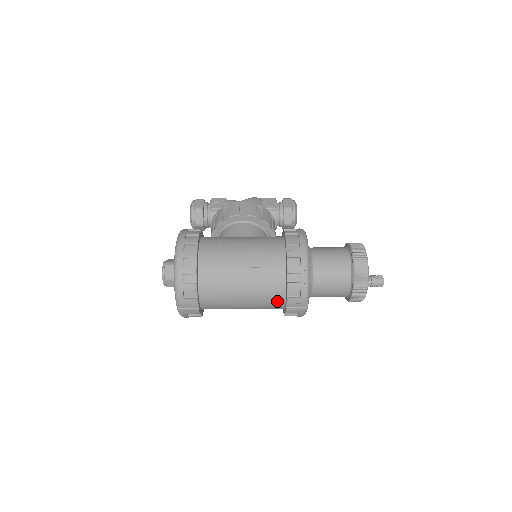
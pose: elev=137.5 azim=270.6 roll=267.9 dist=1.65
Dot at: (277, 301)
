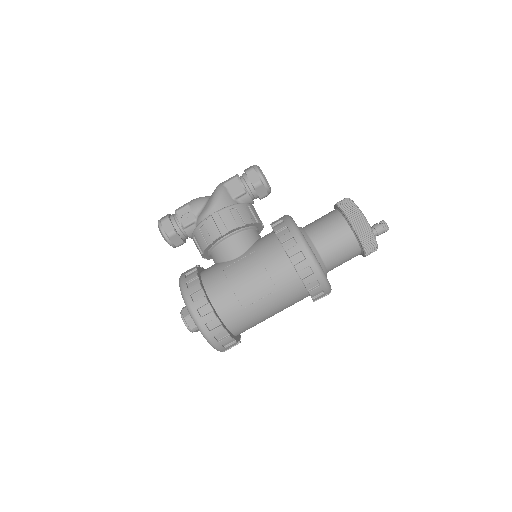
Dot at: (302, 299)
